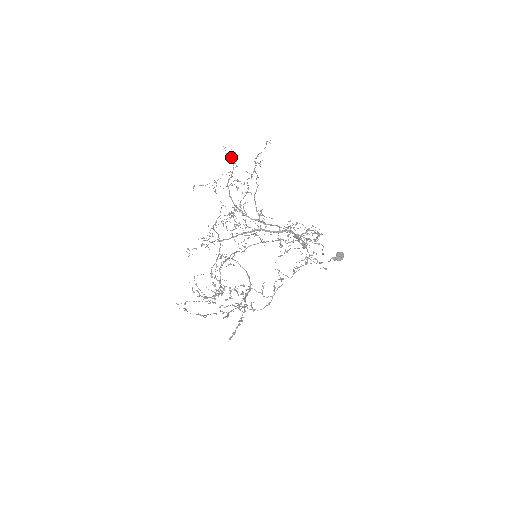
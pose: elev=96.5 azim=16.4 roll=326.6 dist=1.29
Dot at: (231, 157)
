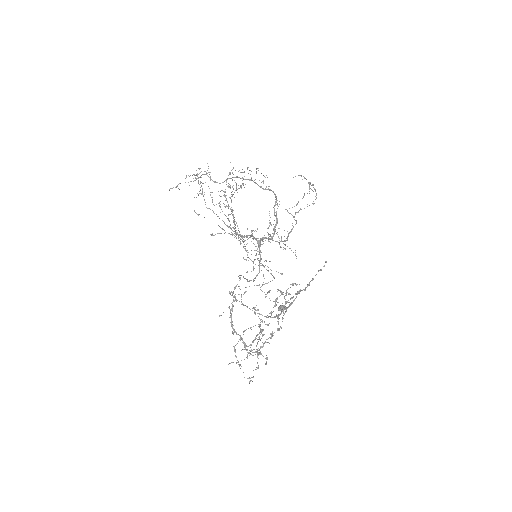
Dot at: occluded
